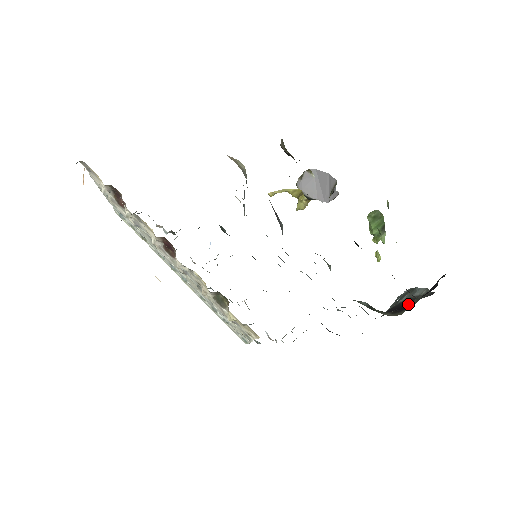
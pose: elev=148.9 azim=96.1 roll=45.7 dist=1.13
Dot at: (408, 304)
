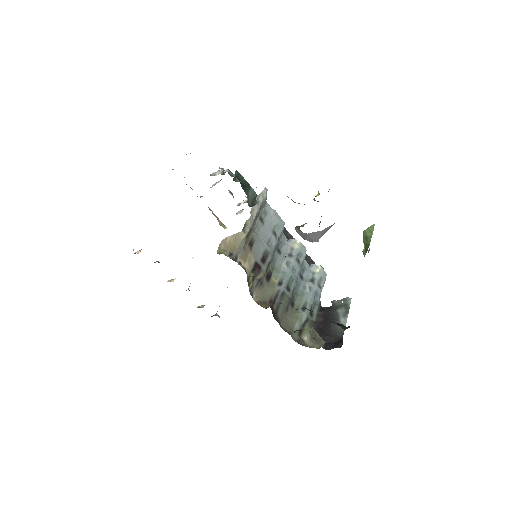
Dot at: (324, 335)
